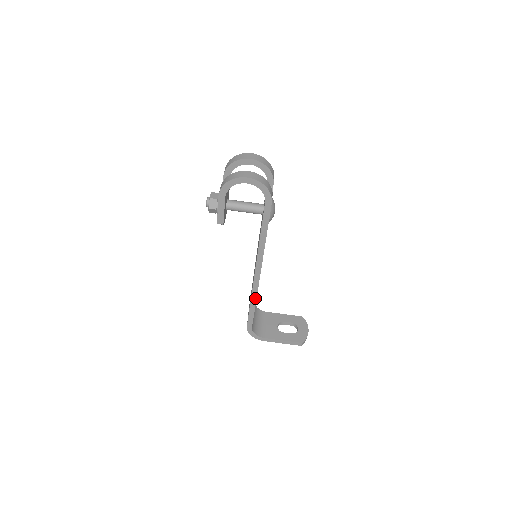
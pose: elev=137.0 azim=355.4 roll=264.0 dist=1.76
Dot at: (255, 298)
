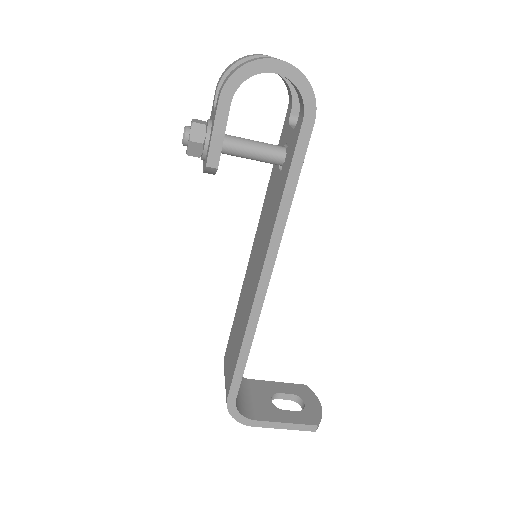
Dot at: (251, 335)
